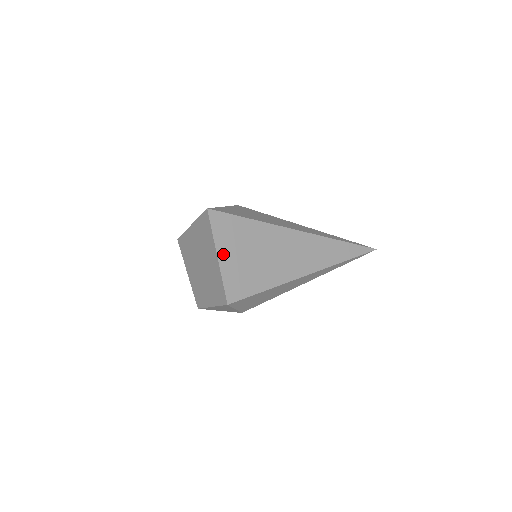
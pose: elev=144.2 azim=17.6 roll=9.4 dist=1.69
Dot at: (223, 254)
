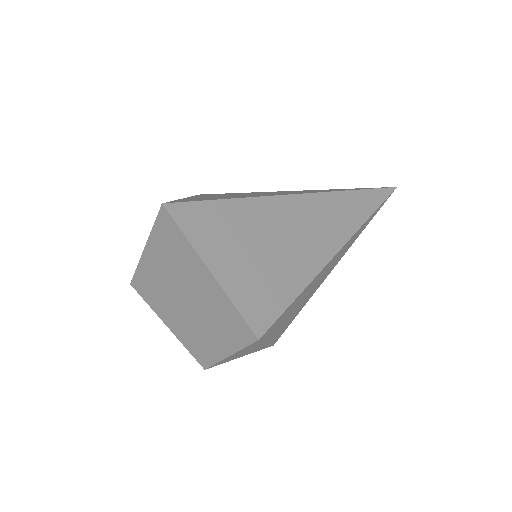
Dot at: (217, 265)
